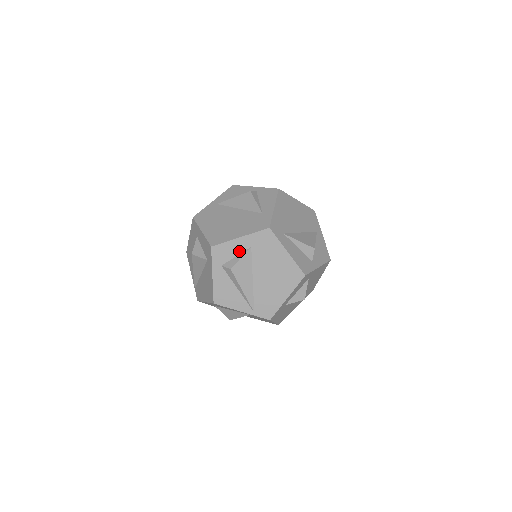
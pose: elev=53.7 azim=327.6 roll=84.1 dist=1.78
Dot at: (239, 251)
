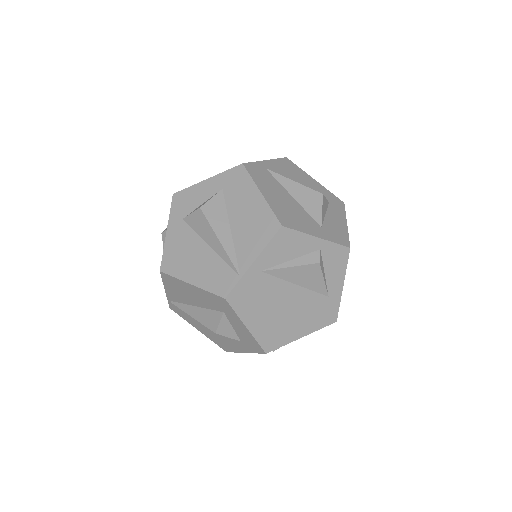
Dot at: occluded
